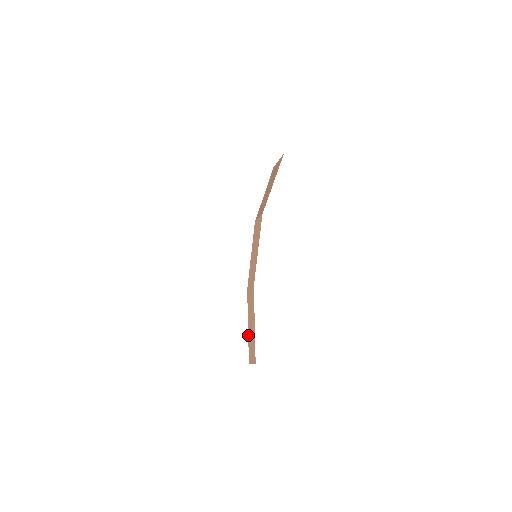
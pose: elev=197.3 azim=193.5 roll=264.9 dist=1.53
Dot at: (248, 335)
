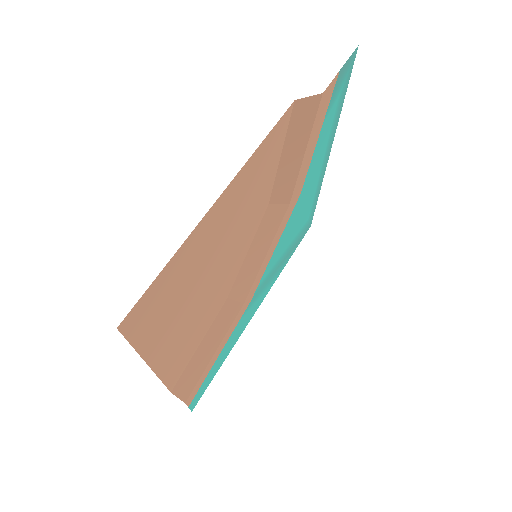
Dot at: (193, 355)
